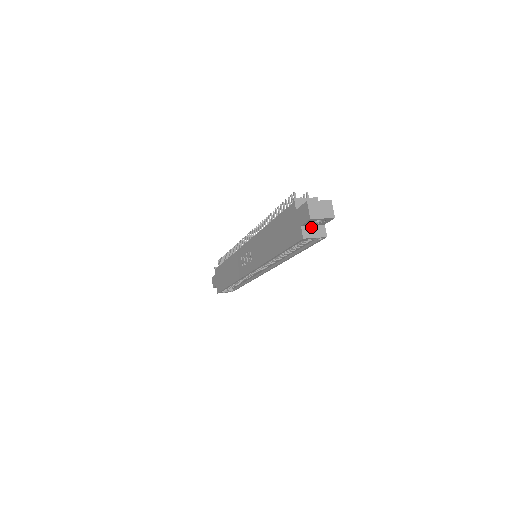
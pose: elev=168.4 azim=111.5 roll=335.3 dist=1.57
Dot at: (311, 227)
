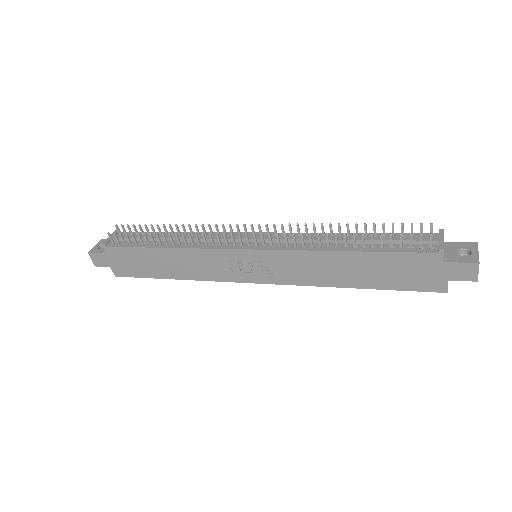
Dot at: occluded
